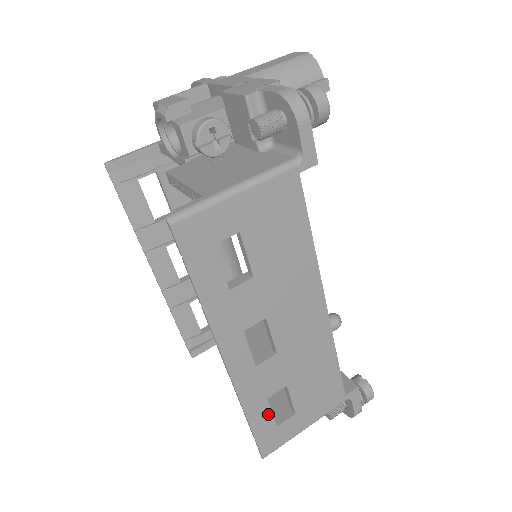
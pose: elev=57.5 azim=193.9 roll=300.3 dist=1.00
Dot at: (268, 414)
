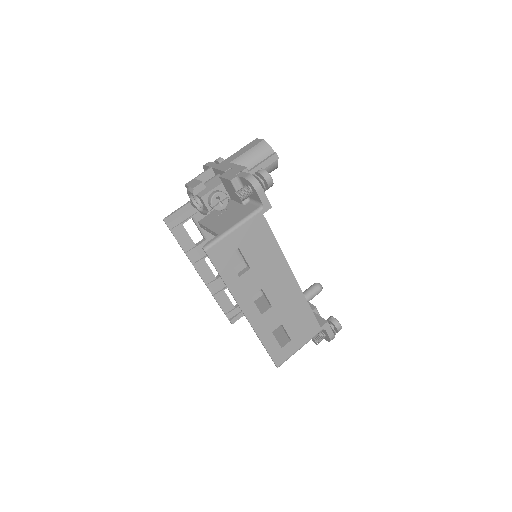
Dot at: (275, 341)
